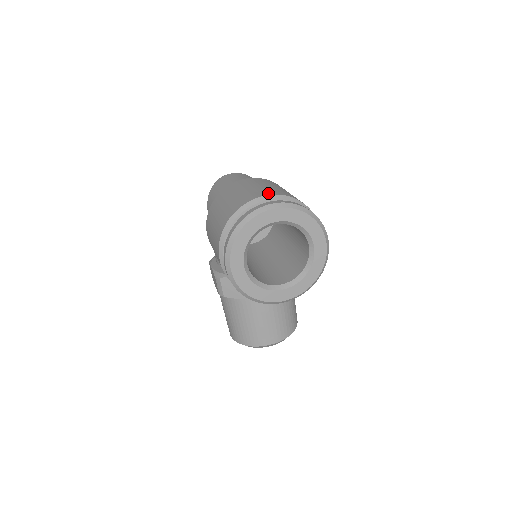
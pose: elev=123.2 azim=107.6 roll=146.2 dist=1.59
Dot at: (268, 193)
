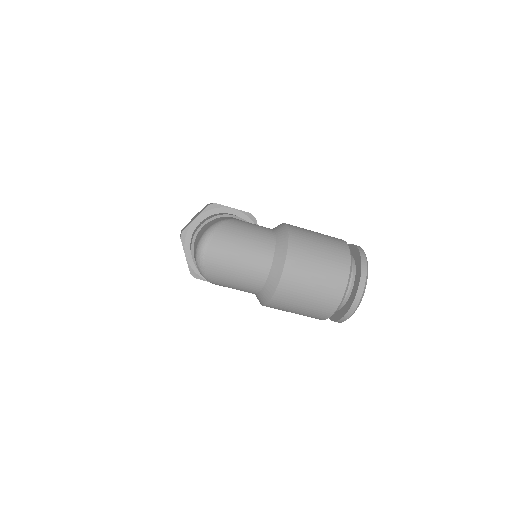
Dot at: (343, 282)
